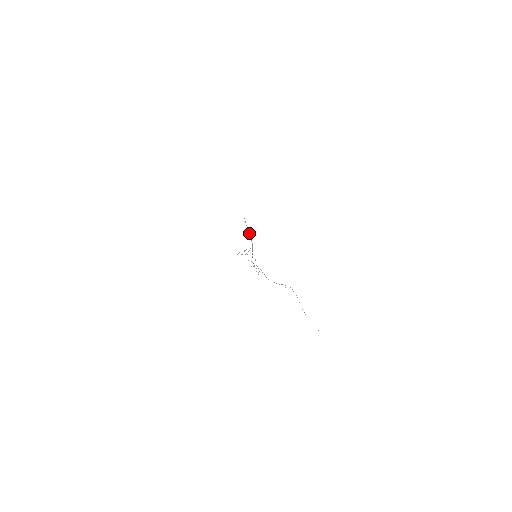
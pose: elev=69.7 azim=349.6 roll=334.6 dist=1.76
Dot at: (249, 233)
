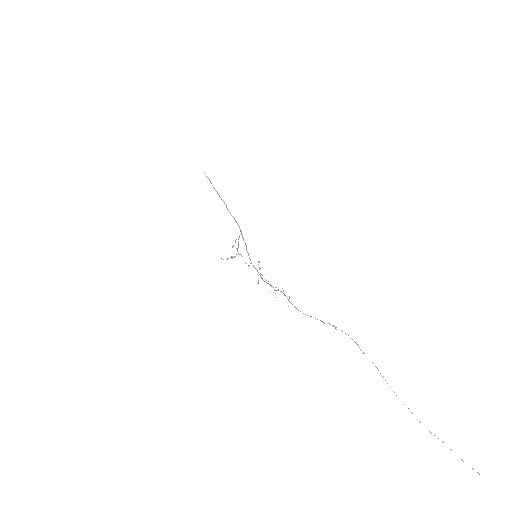
Dot at: (225, 204)
